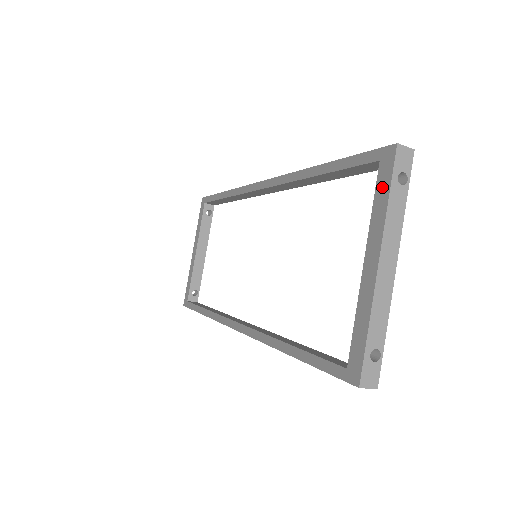
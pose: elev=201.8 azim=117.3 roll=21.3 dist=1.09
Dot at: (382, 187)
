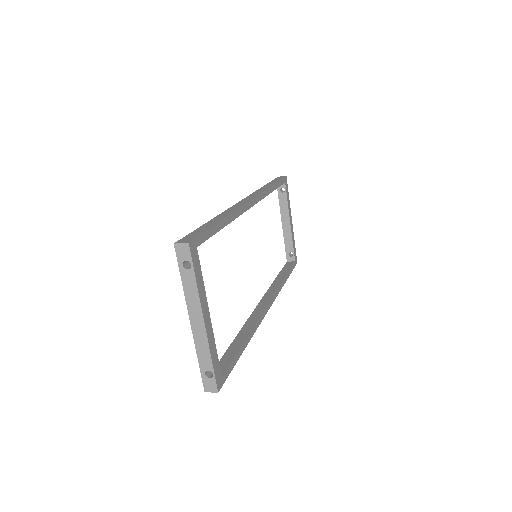
Dot at: occluded
